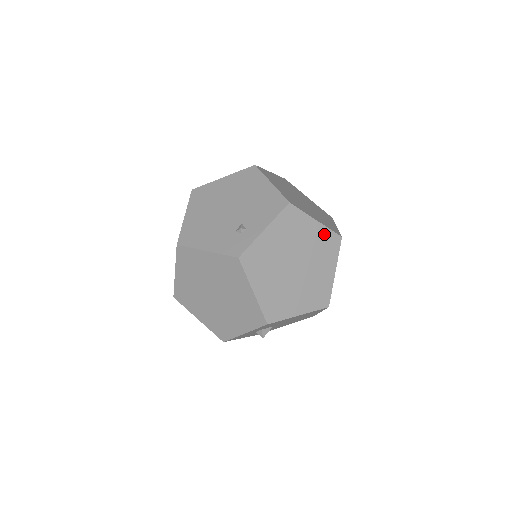
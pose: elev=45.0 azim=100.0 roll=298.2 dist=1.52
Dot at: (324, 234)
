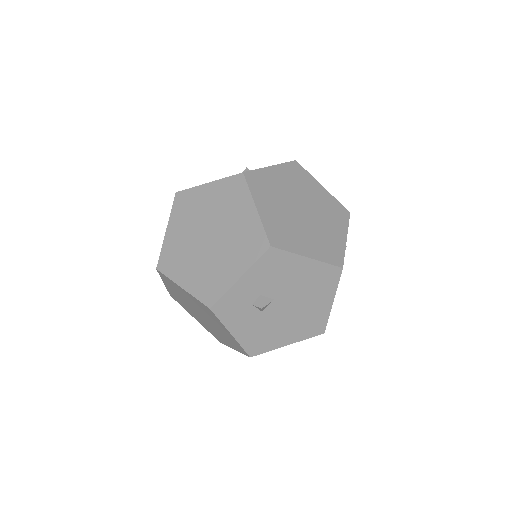
Dot at: (331, 201)
